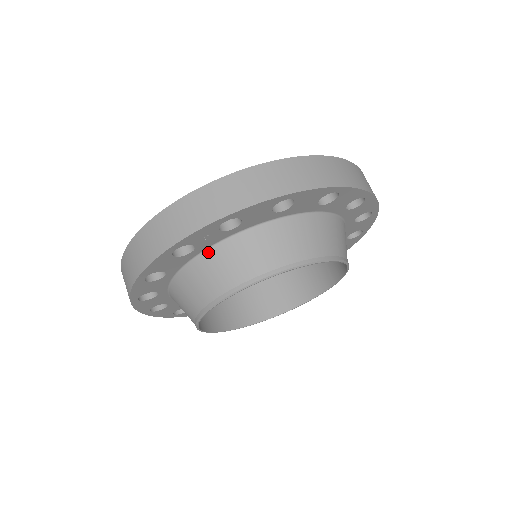
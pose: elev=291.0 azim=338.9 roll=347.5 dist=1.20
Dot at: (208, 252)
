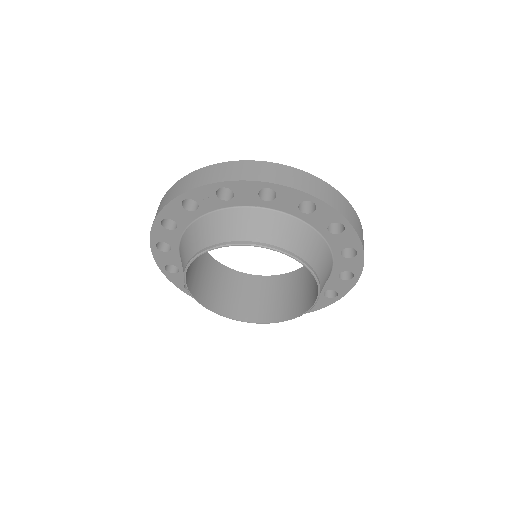
Dot at: (208, 216)
